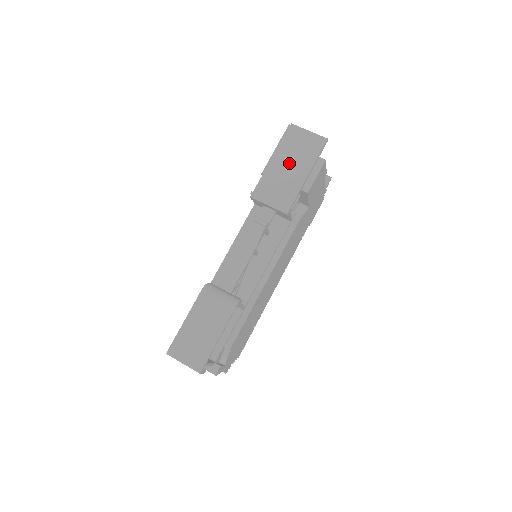
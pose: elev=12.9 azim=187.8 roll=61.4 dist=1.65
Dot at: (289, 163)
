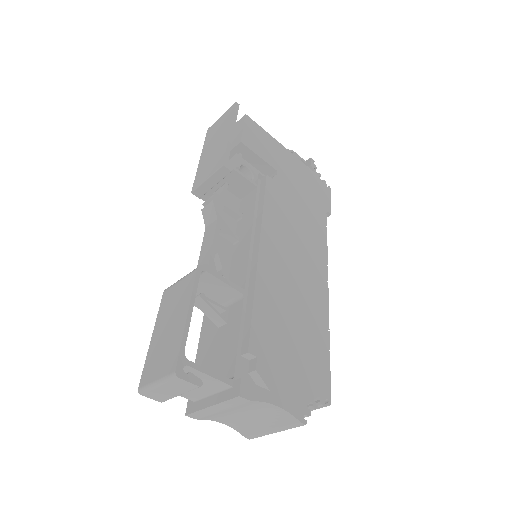
Dot at: (213, 144)
